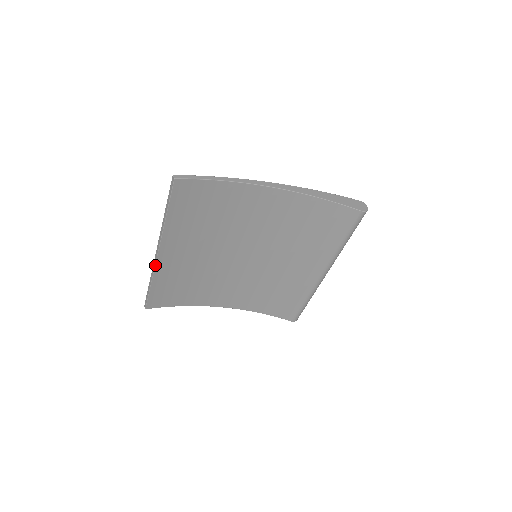
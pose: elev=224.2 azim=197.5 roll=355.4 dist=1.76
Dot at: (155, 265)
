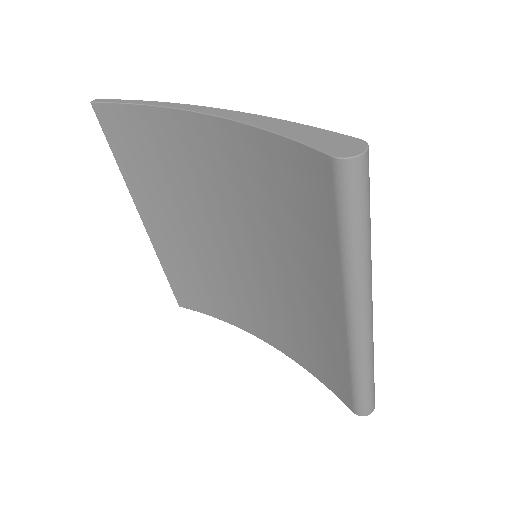
Dot at: (151, 240)
